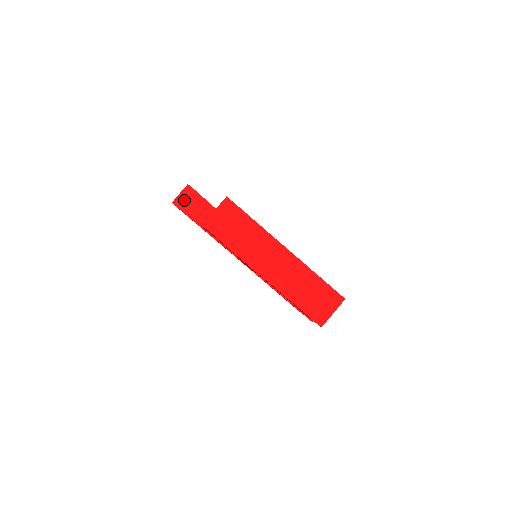
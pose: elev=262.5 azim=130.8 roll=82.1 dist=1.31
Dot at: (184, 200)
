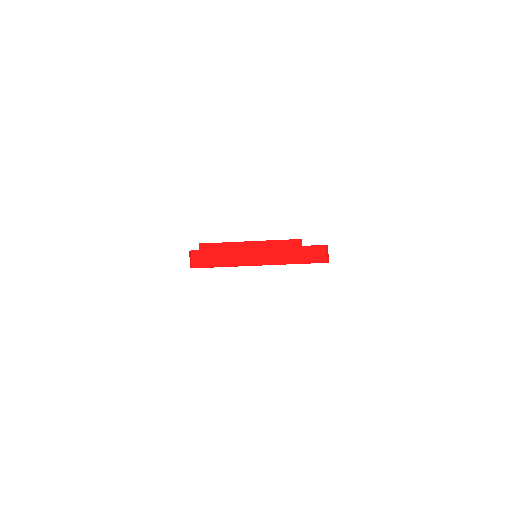
Dot at: (194, 261)
